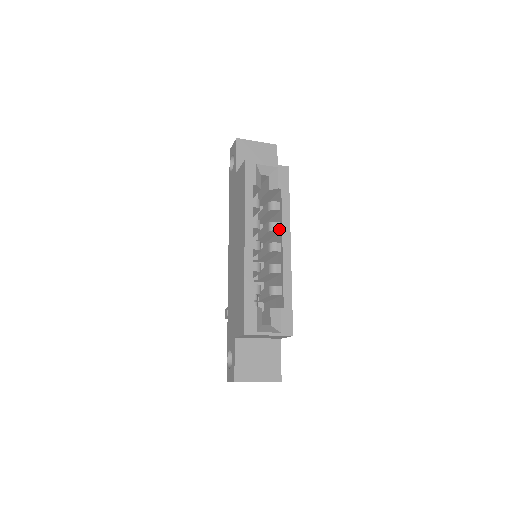
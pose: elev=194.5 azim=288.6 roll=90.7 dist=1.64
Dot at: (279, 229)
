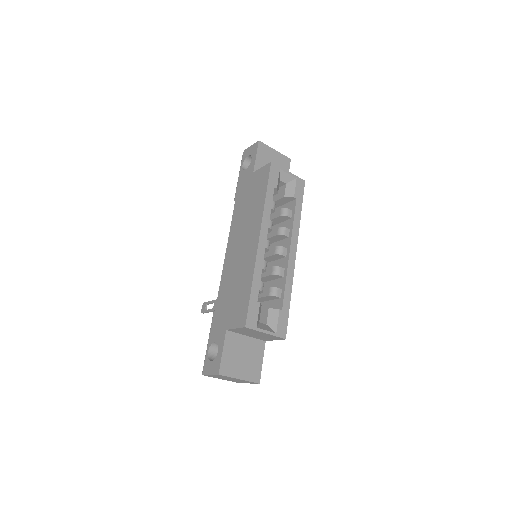
Dot at: (288, 235)
